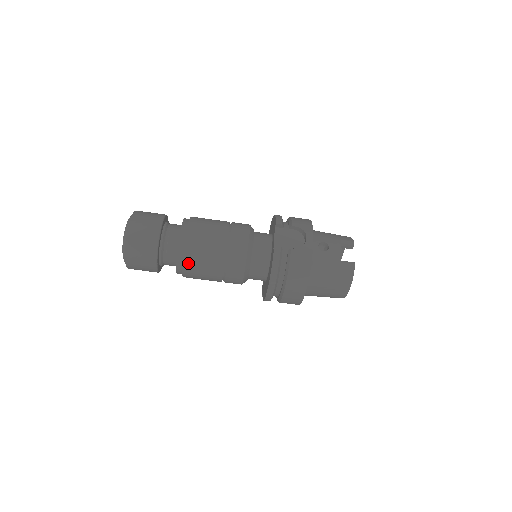
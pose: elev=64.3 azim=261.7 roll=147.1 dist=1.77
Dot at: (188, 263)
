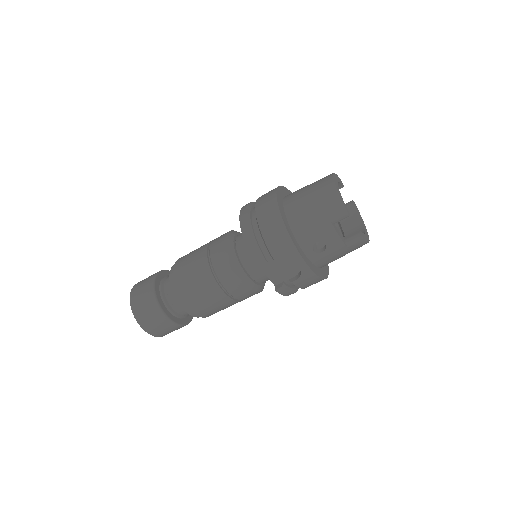
Dot at: occluded
